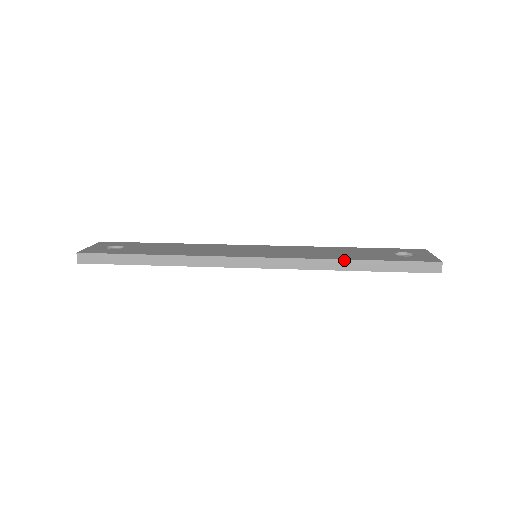
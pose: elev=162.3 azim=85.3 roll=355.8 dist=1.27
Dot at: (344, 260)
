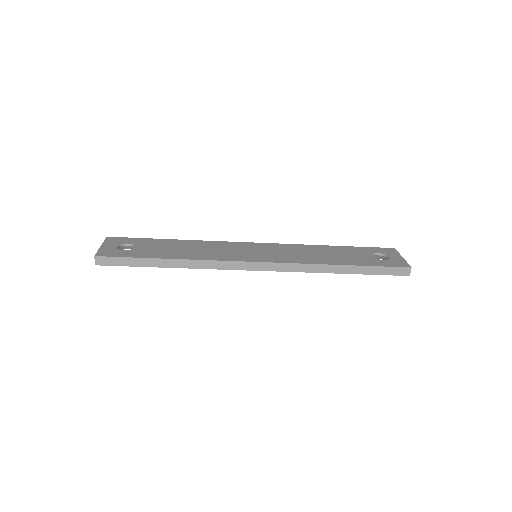
Dot at: (334, 265)
